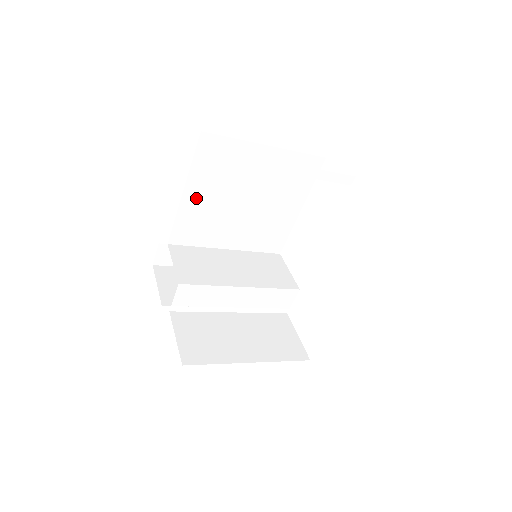
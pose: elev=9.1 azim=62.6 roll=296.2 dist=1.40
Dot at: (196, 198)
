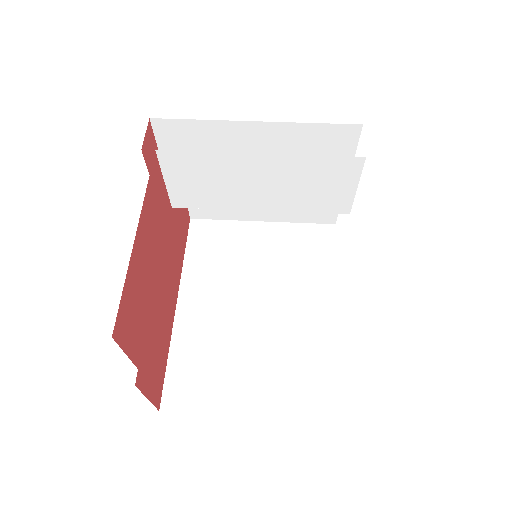
Dot at: occluded
